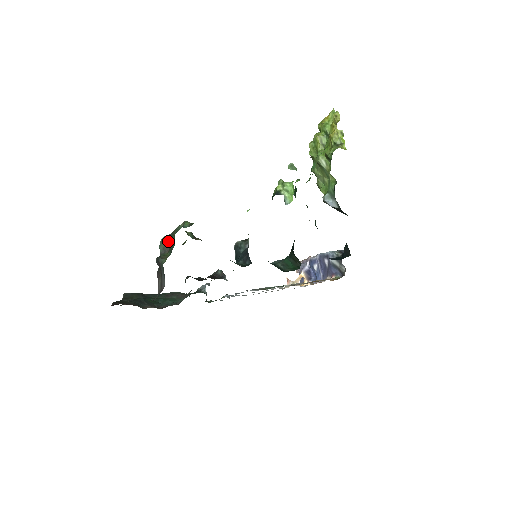
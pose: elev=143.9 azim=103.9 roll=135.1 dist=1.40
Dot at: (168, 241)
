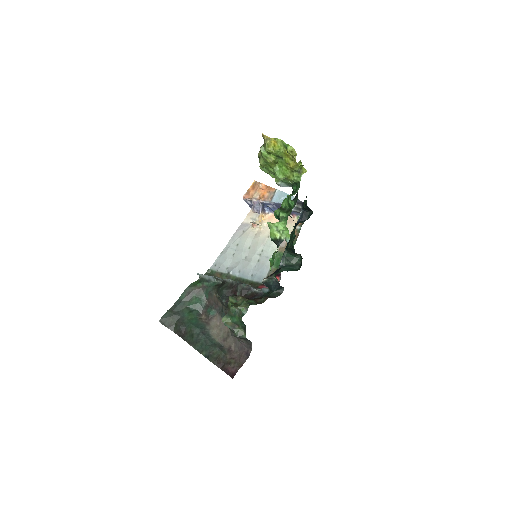
Dot at: (233, 322)
